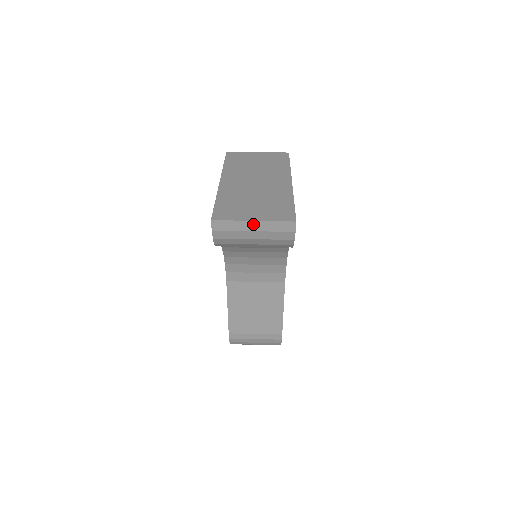
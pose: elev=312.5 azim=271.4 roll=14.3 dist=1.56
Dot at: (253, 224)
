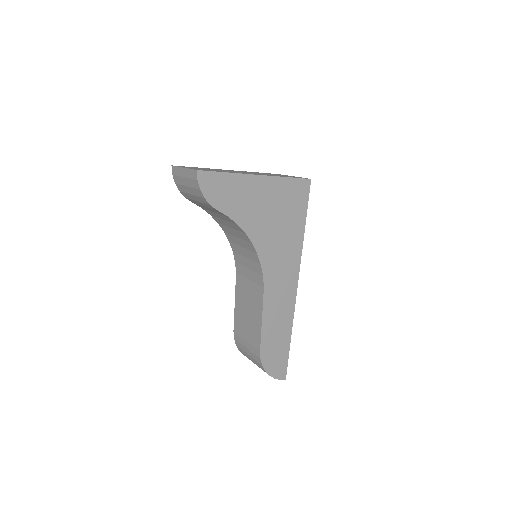
Dot at: (184, 171)
